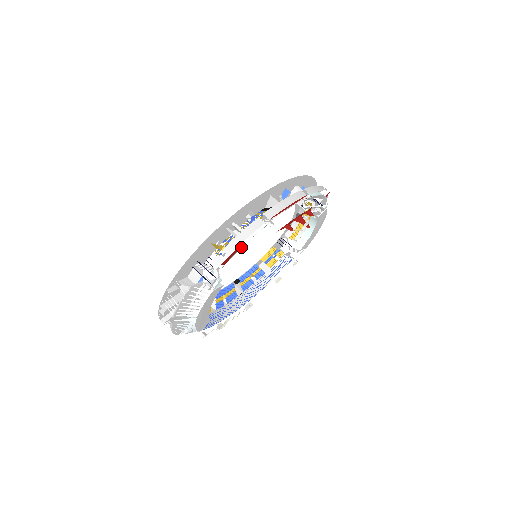
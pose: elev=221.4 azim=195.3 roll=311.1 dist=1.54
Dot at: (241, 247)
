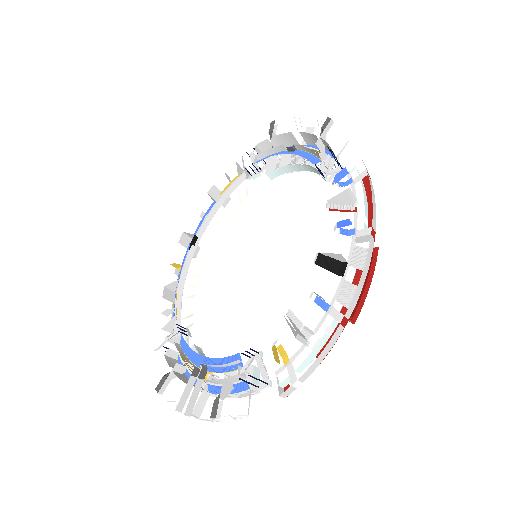
Dot at: (312, 360)
